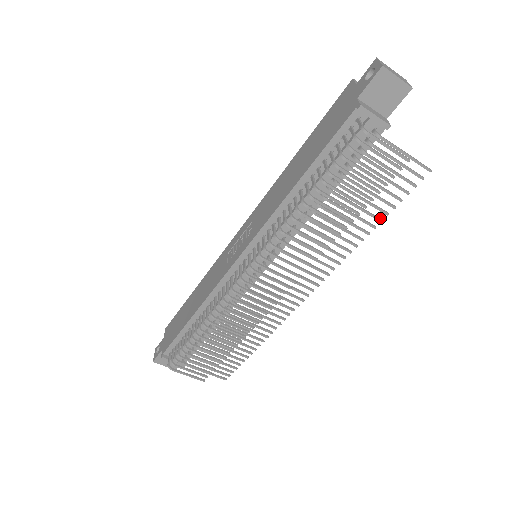
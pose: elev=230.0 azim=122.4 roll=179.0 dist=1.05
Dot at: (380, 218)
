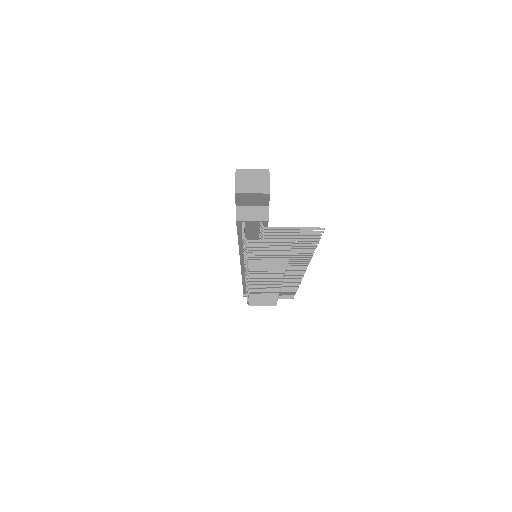
Dot at: (313, 246)
